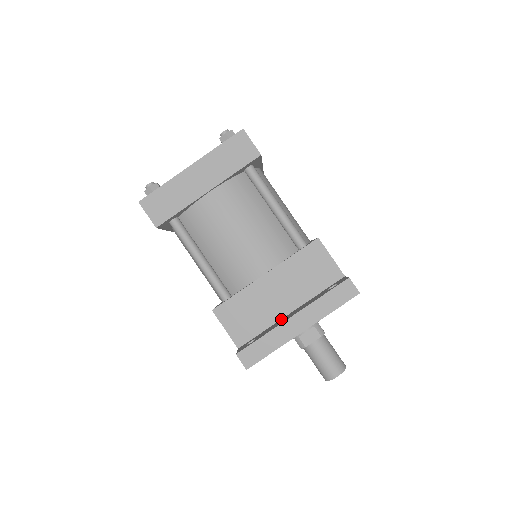
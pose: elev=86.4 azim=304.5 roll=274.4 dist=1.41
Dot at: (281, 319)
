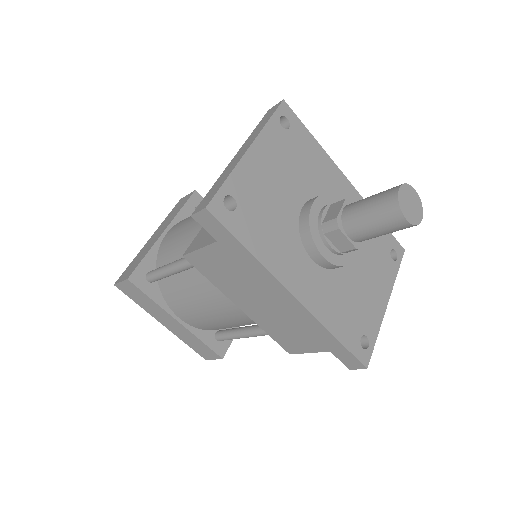
Dot at: occluded
